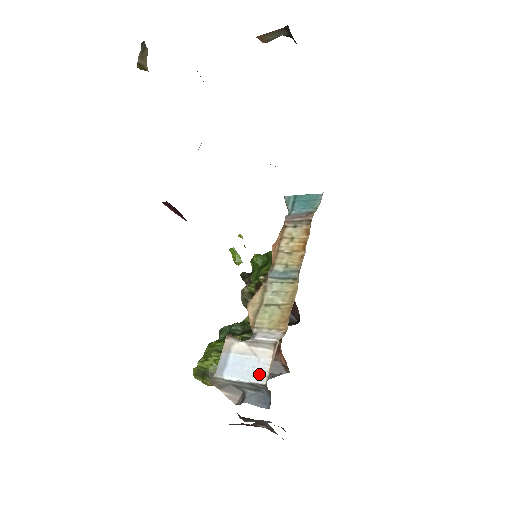
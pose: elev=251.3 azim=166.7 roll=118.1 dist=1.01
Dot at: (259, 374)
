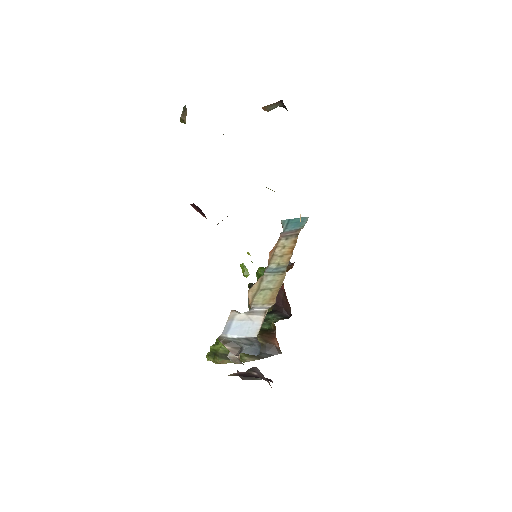
Dot at: (253, 331)
